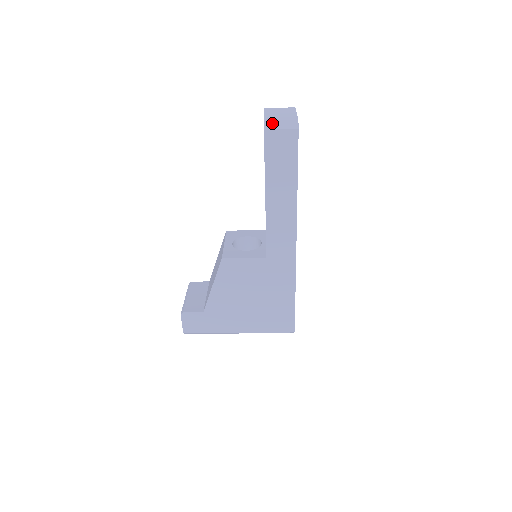
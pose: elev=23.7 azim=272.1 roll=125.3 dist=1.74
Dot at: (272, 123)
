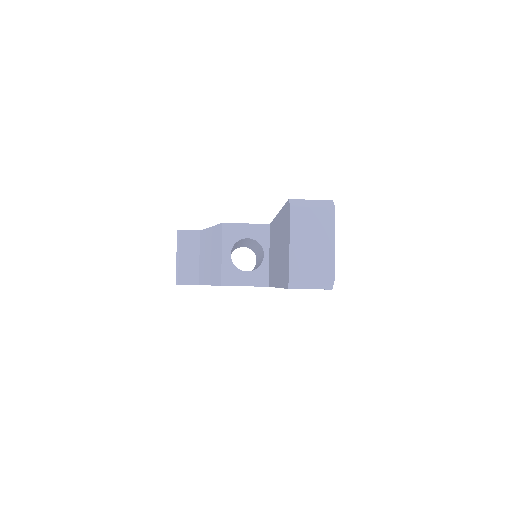
Dot at: (299, 283)
